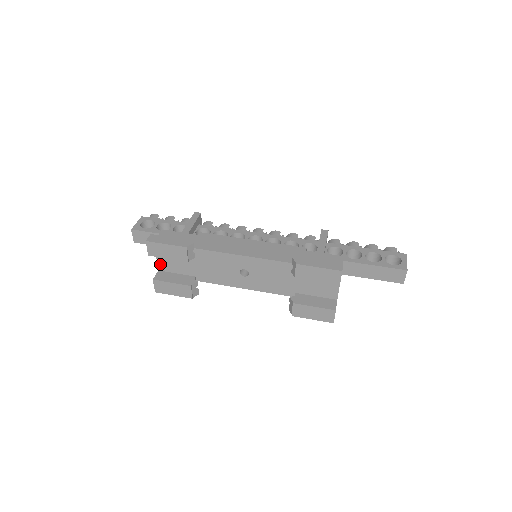
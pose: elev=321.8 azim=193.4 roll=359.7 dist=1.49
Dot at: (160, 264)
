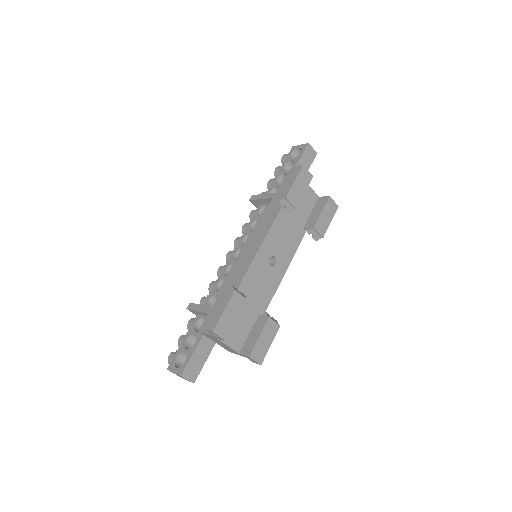
Dot at: (234, 346)
